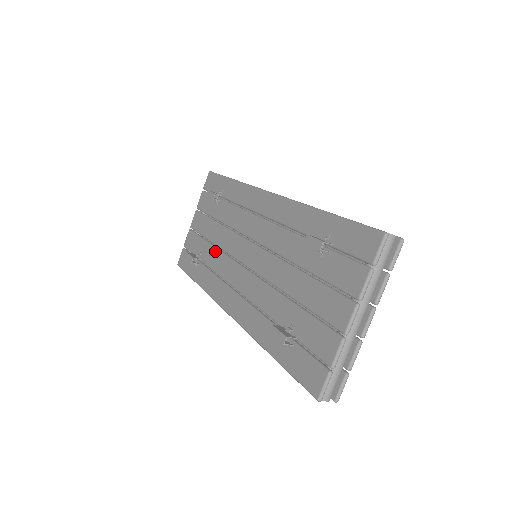
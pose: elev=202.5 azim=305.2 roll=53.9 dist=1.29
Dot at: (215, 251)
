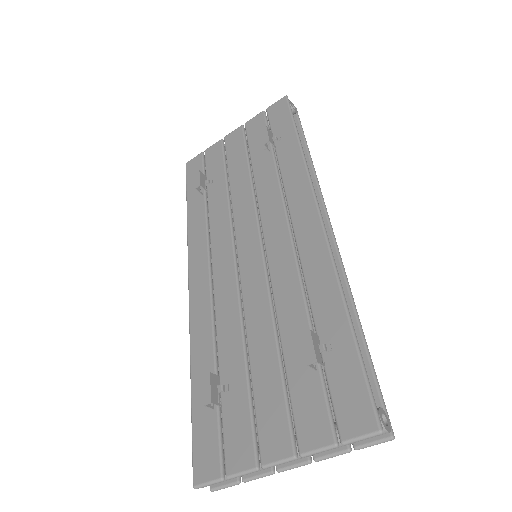
Dot at: (225, 201)
